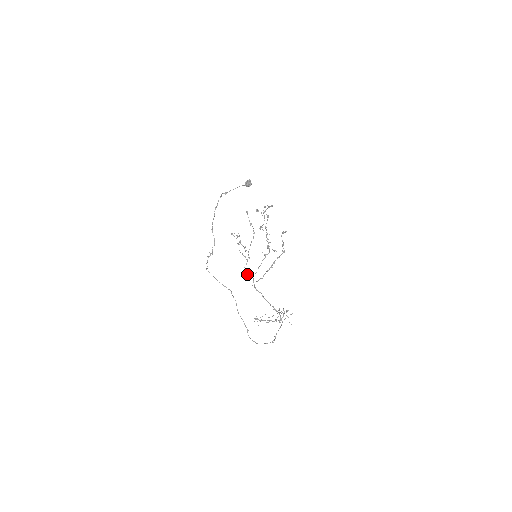
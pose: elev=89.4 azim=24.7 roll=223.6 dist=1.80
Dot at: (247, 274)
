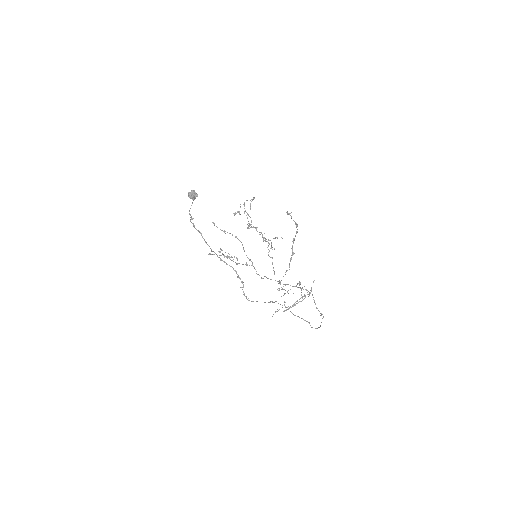
Dot at: (266, 277)
